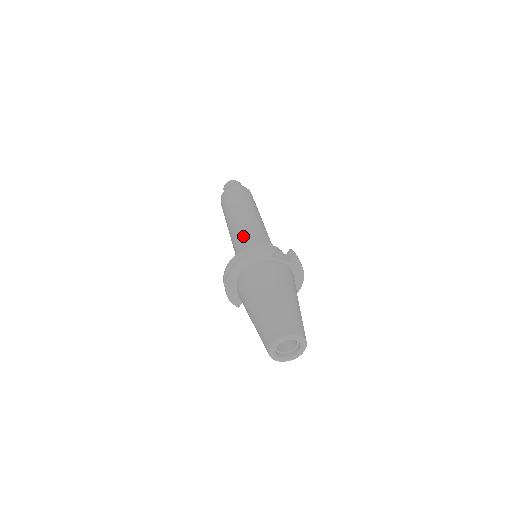
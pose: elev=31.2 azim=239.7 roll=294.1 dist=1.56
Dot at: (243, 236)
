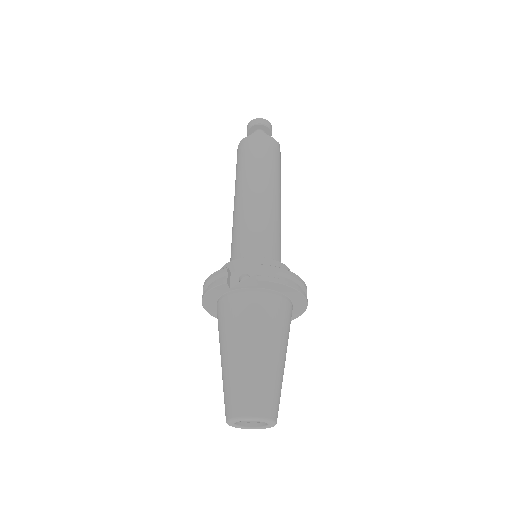
Dot at: (232, 237)
